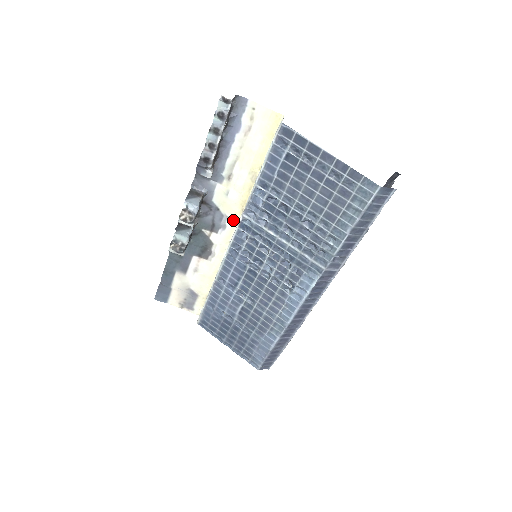
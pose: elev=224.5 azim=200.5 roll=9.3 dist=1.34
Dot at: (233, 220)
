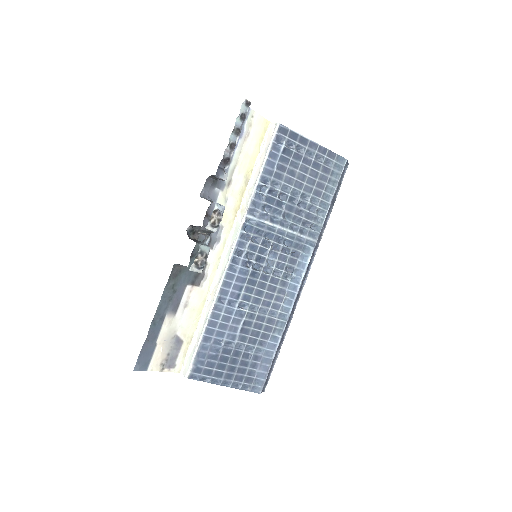
Dot at: (227, 230)
